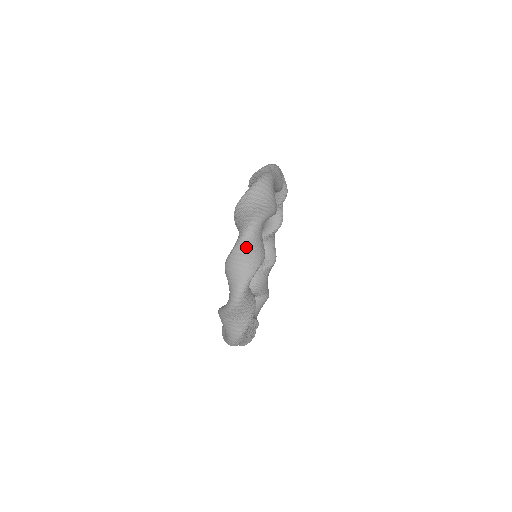
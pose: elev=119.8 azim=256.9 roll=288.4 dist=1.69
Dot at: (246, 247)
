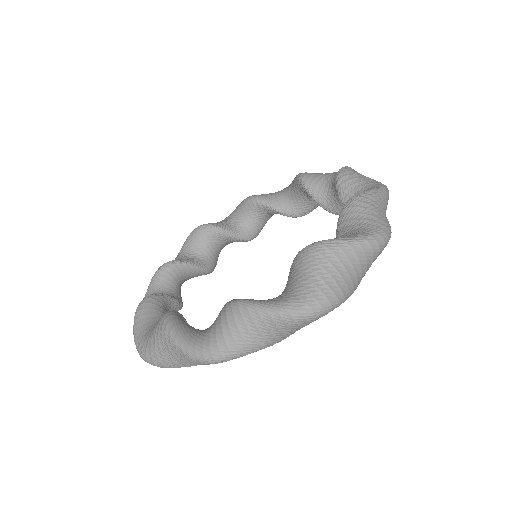
Dot at: (289, 324)
